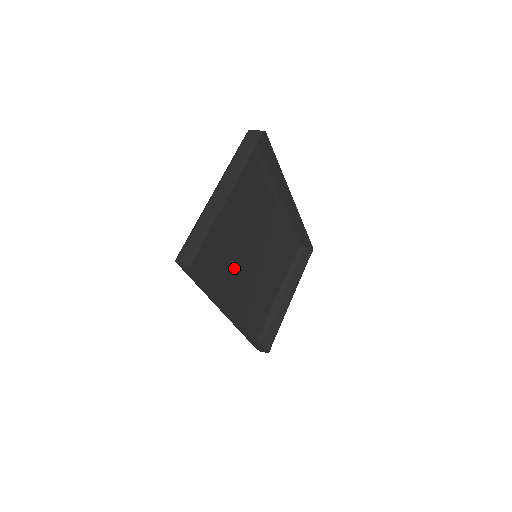
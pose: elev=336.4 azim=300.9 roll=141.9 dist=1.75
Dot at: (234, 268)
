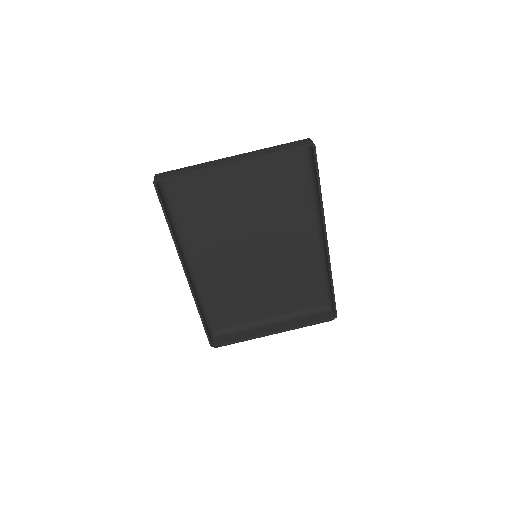
Dot at: (223, 242)
